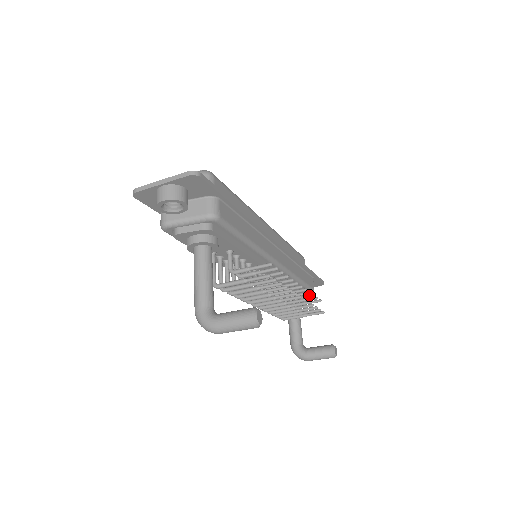
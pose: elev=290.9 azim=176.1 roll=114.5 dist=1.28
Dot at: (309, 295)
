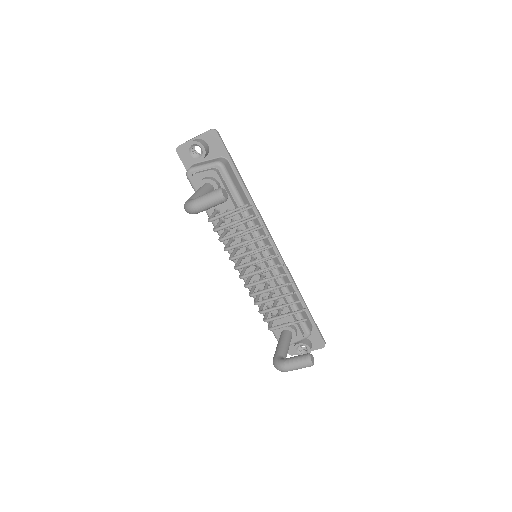
Dot at: occluded
